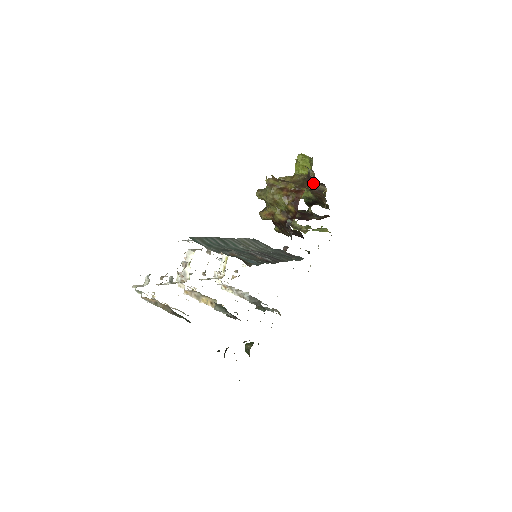
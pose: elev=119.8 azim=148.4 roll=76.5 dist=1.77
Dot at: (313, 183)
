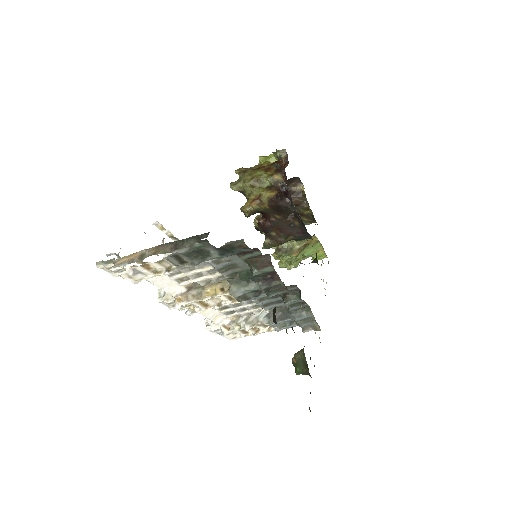
Dot at: occluded
